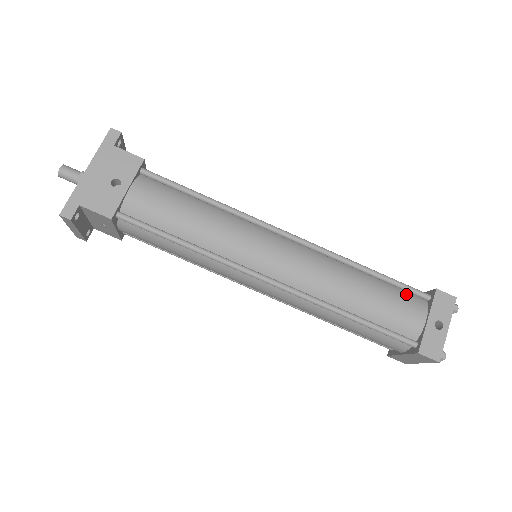
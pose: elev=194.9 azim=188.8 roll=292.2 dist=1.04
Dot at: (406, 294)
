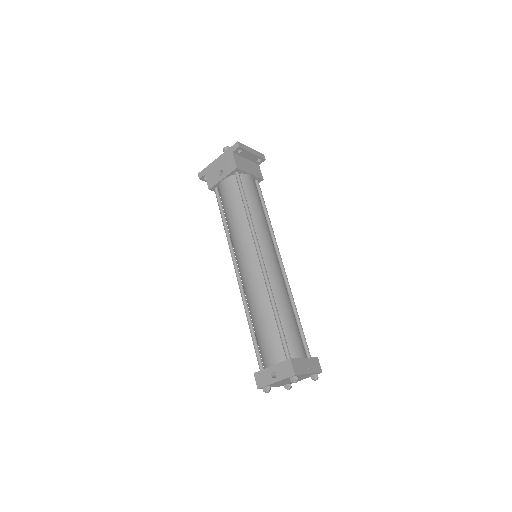
Dot at: (280, 344)
